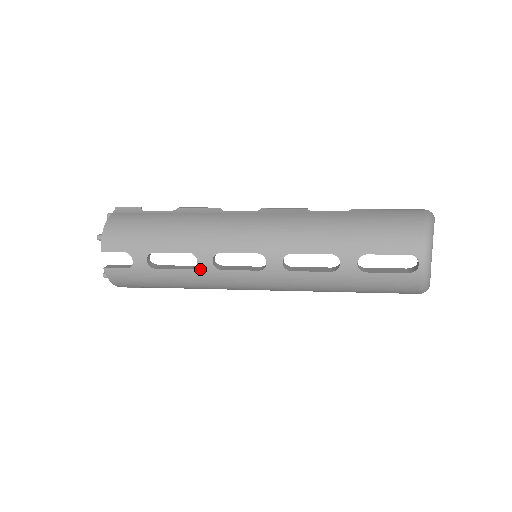
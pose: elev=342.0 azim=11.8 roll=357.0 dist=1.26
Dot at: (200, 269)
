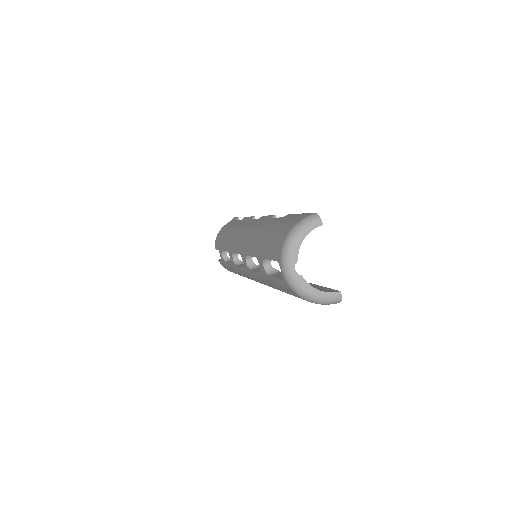
Dot at: (233, 264)
